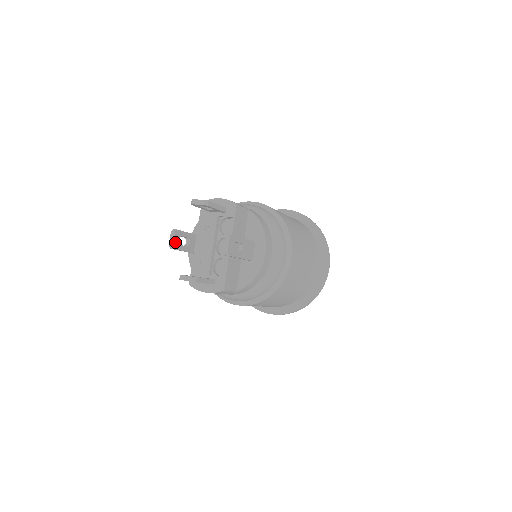
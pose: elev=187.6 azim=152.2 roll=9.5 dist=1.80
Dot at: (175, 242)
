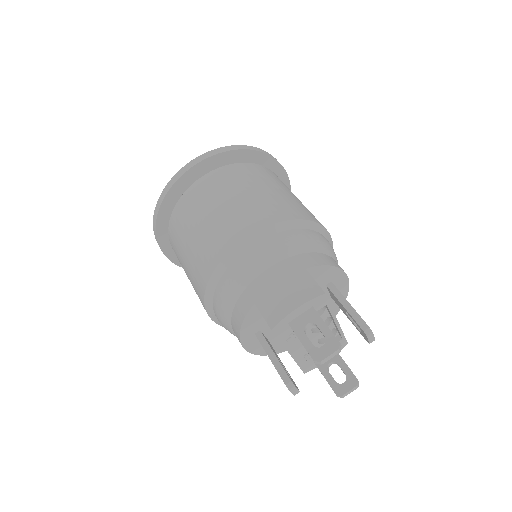
Dot at: (296, 387)
